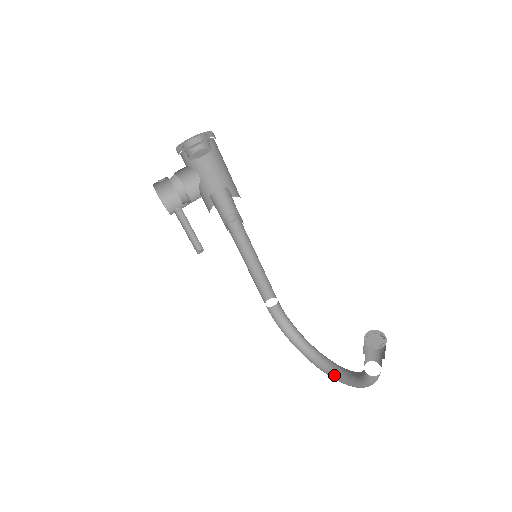
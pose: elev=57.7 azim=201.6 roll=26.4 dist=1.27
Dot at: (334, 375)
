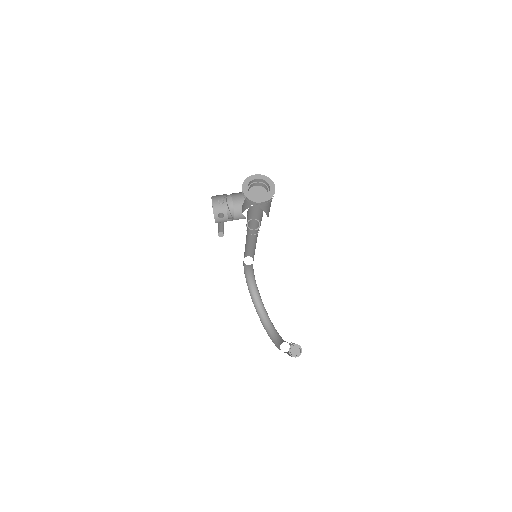
Dot at: (262, 321)
